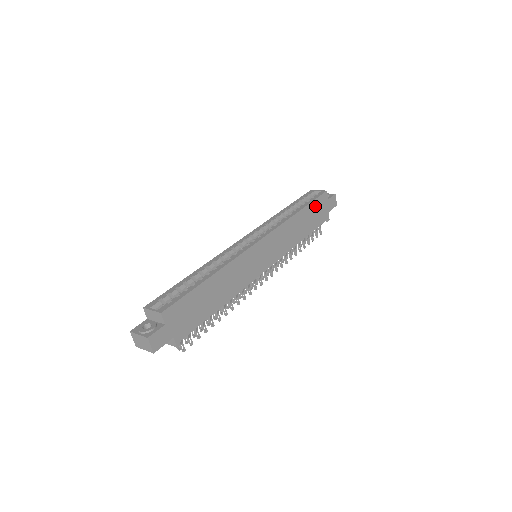
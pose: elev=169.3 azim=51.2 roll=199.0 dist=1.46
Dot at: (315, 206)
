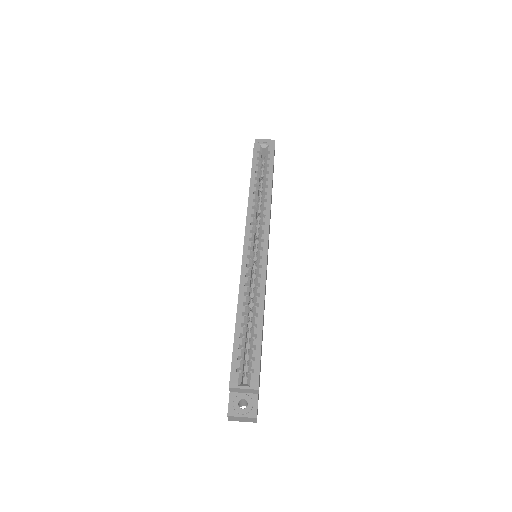
Dot at: occluded
